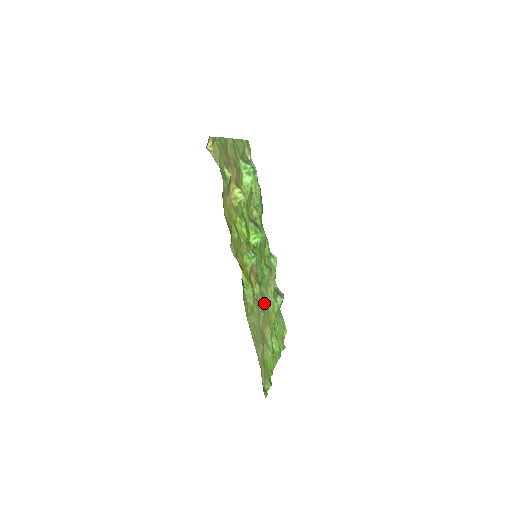
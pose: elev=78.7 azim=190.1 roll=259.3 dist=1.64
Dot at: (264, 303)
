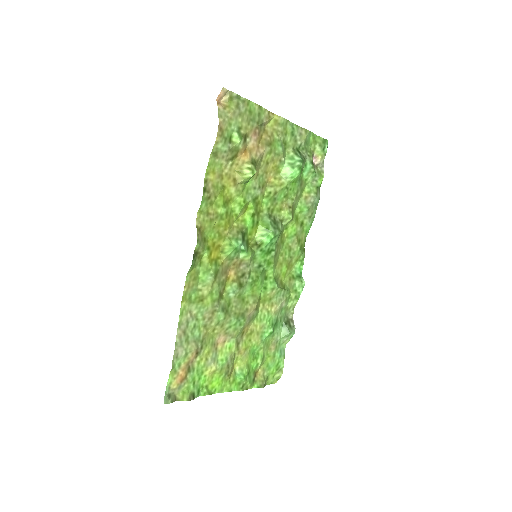
Dot at: (237, 310)
